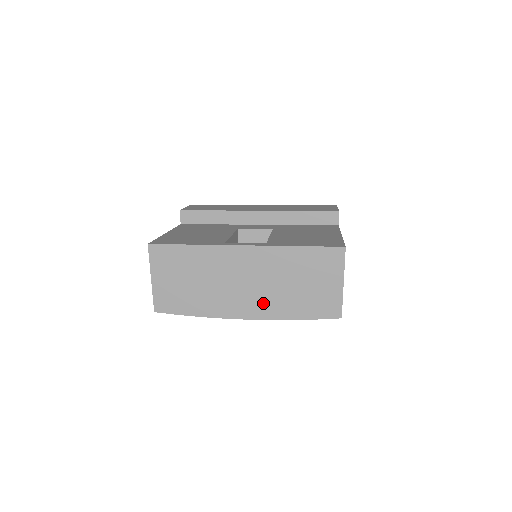
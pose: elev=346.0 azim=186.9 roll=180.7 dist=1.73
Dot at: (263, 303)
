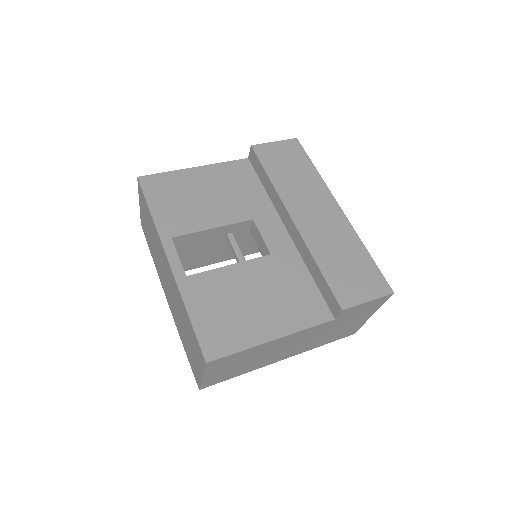
Dot at: (173, 308)
